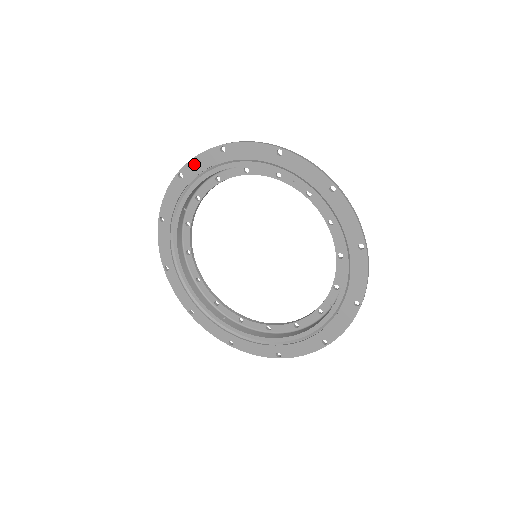
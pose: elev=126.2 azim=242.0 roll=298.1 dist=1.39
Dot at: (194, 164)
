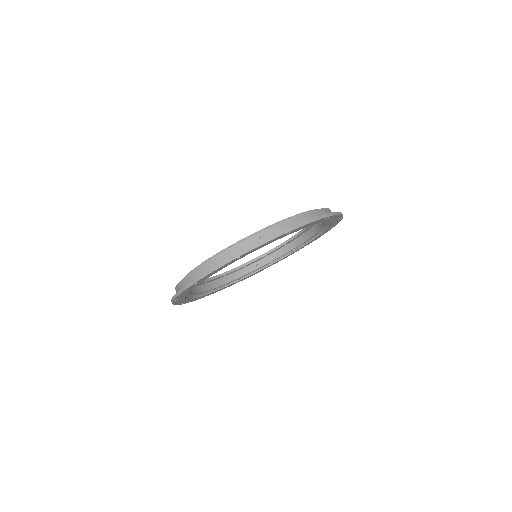
Dot at: (181, 295)
